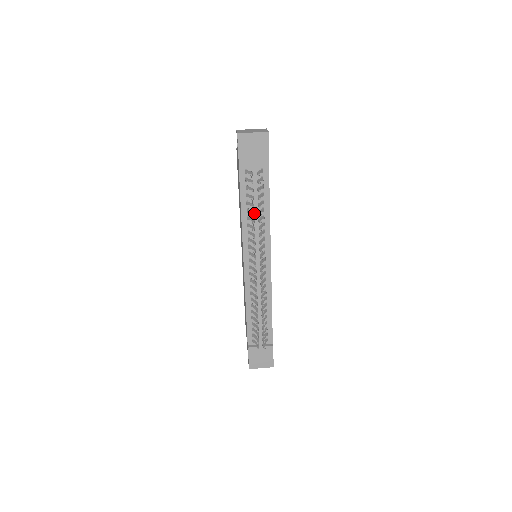
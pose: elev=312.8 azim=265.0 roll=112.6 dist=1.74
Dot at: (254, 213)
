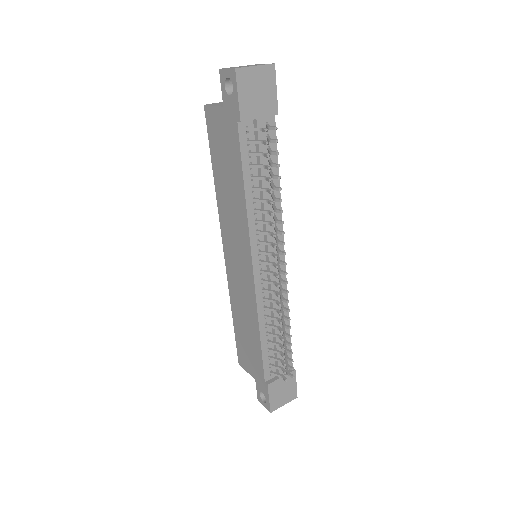
Dot at: (269, 189)
